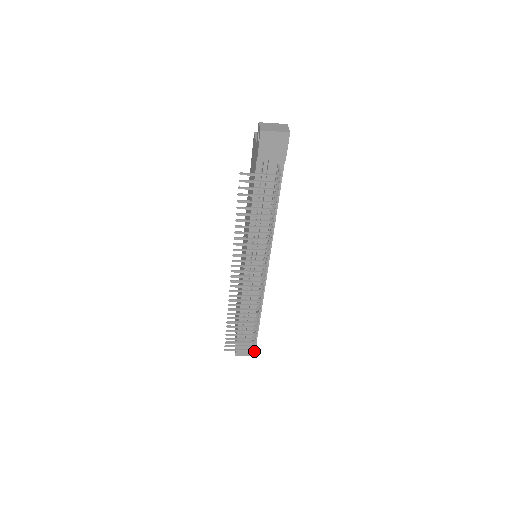
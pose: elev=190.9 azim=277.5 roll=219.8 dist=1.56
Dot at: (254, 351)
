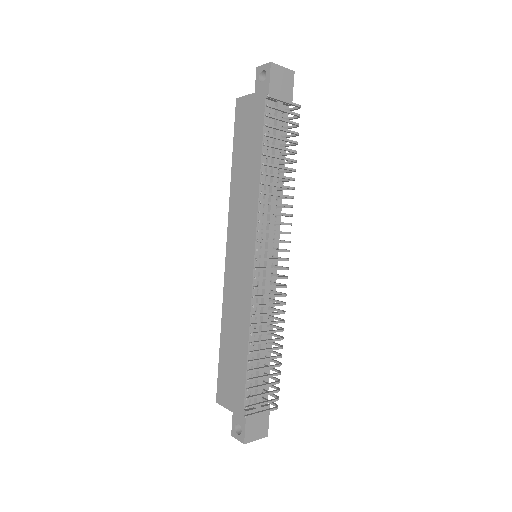
Dot at: (266, 427)
